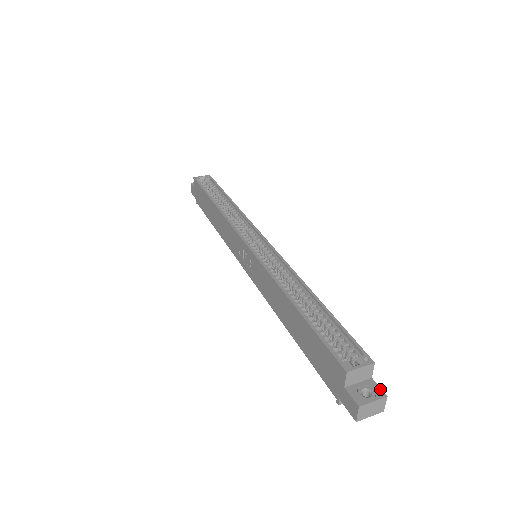
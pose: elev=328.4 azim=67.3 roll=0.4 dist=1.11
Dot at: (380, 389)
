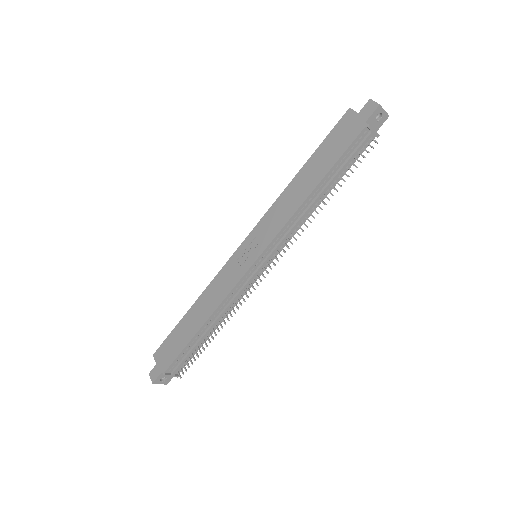
Dot at: occluded
